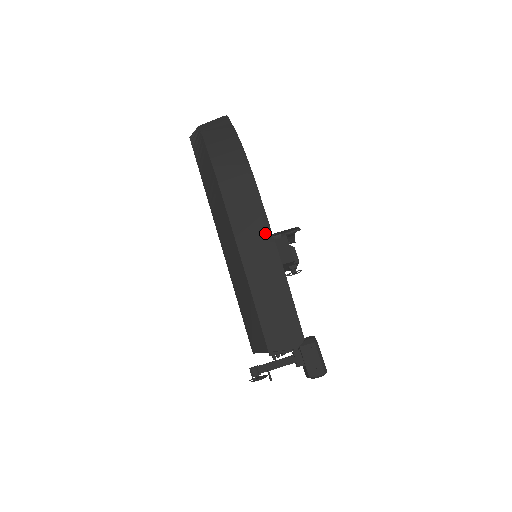
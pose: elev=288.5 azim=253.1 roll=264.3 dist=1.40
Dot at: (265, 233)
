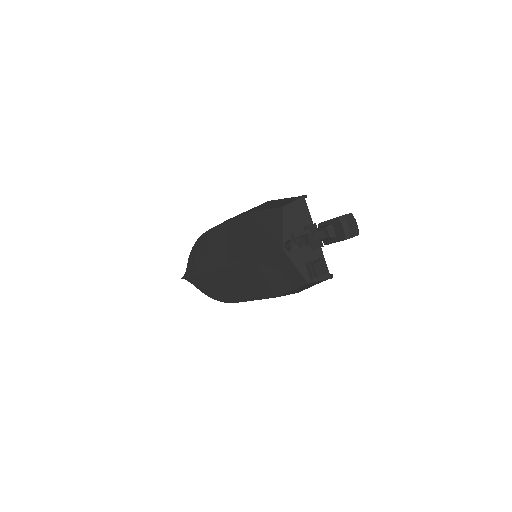
Dot at: occluded
